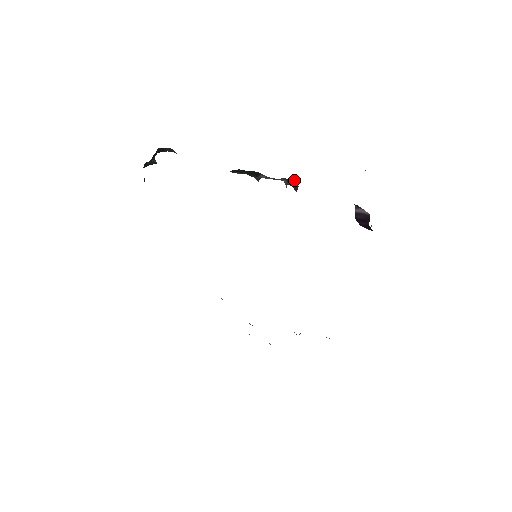
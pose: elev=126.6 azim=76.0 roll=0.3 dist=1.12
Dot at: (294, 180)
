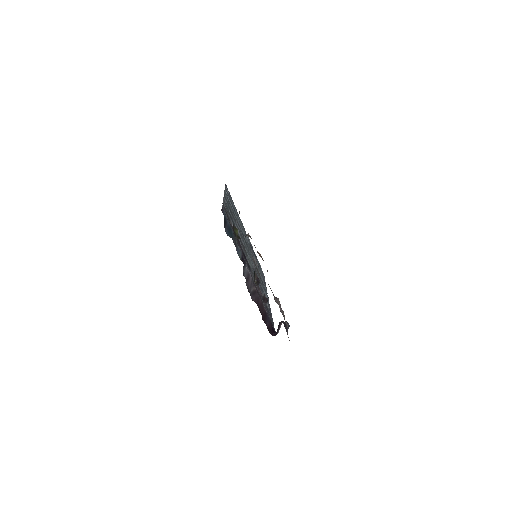
Dot at: (267, 300)
